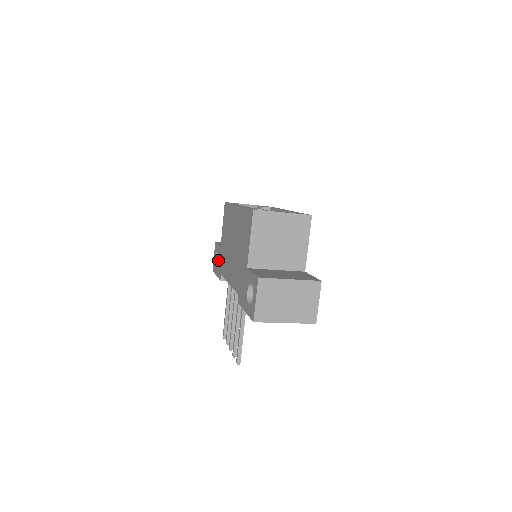
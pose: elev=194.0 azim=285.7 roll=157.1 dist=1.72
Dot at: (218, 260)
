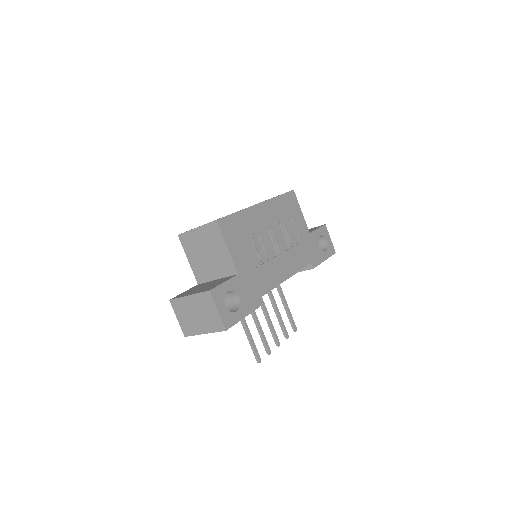
Dot at: occluded
